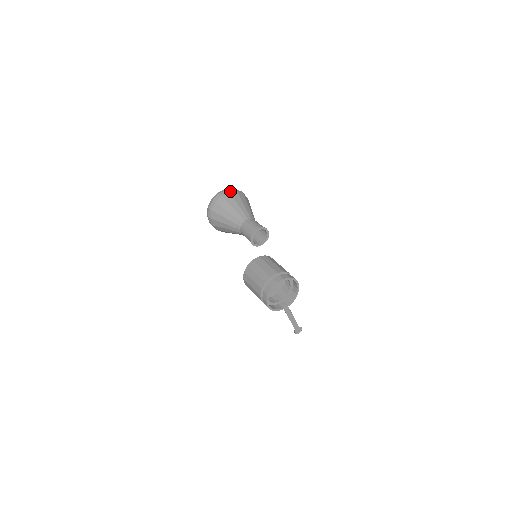
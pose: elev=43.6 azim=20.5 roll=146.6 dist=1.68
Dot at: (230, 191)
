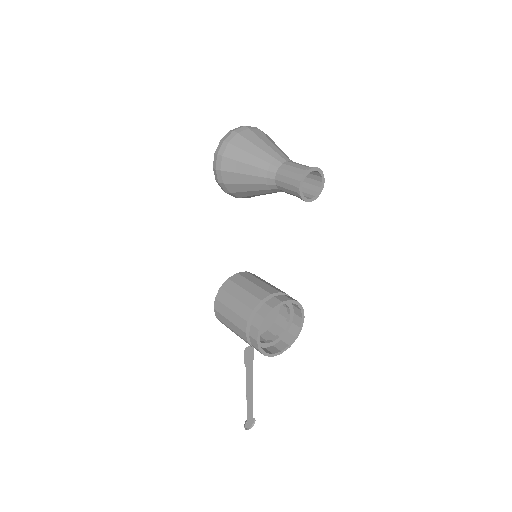
Dot at: occluded
